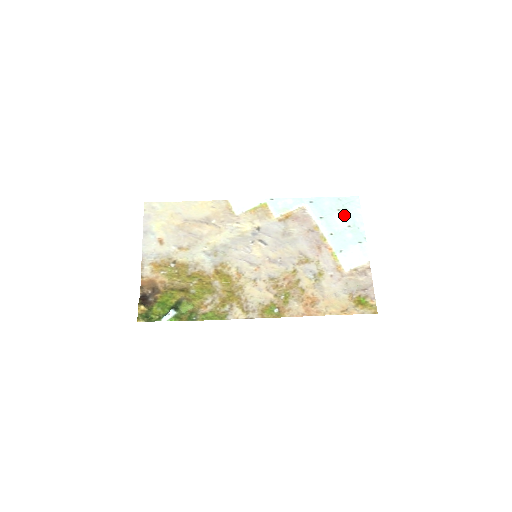
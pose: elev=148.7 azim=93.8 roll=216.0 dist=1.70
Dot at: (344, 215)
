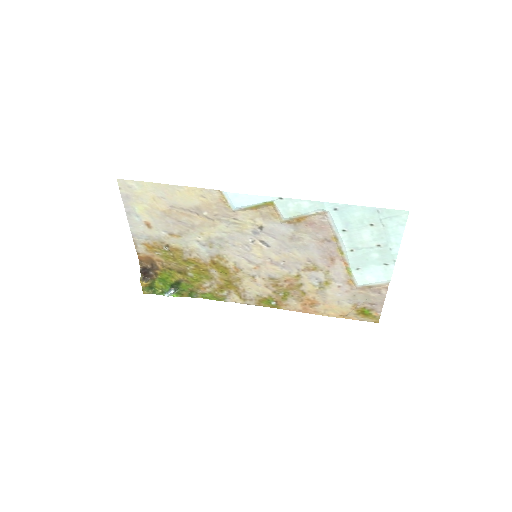
Dot at: (377, 232)
